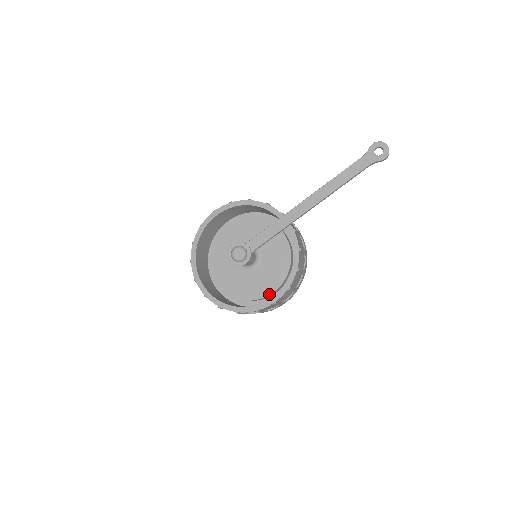
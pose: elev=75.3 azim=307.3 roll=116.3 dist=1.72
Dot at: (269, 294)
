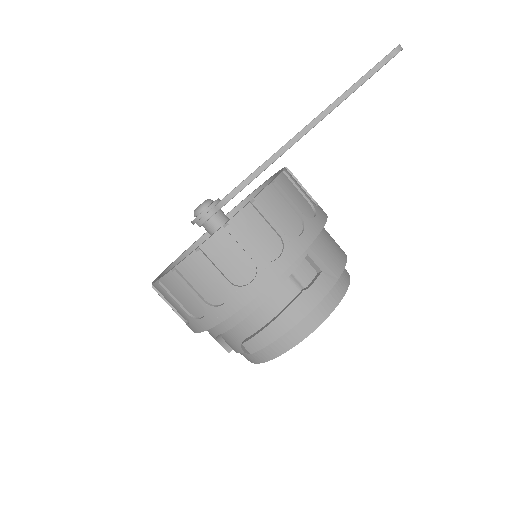
Dot at: occluded
